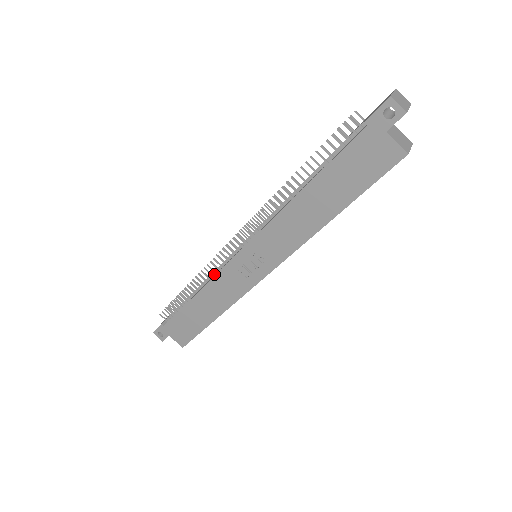
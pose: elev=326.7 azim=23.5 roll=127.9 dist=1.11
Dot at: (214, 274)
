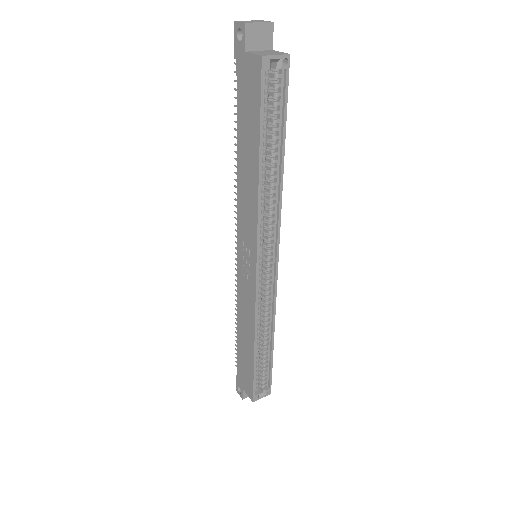
Dot at: occluded
